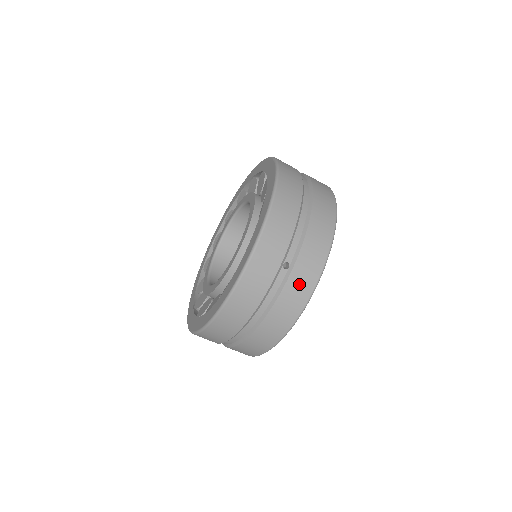
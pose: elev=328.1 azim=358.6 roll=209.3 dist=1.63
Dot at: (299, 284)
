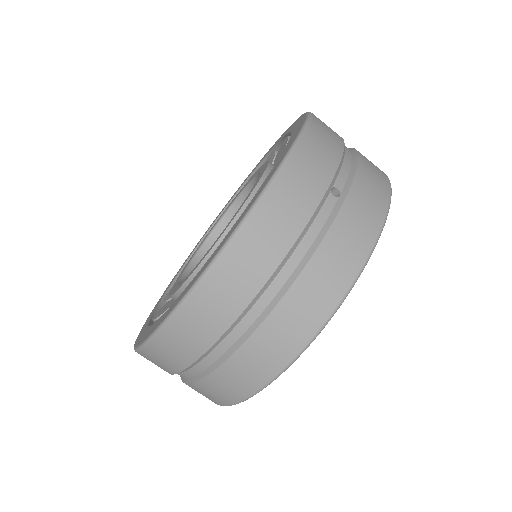
Dot at: (356, 222)
